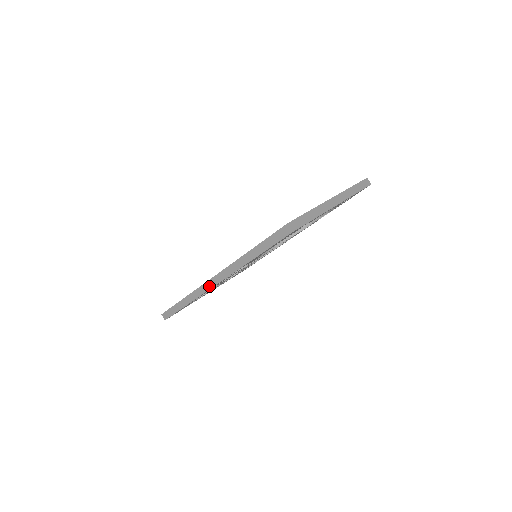
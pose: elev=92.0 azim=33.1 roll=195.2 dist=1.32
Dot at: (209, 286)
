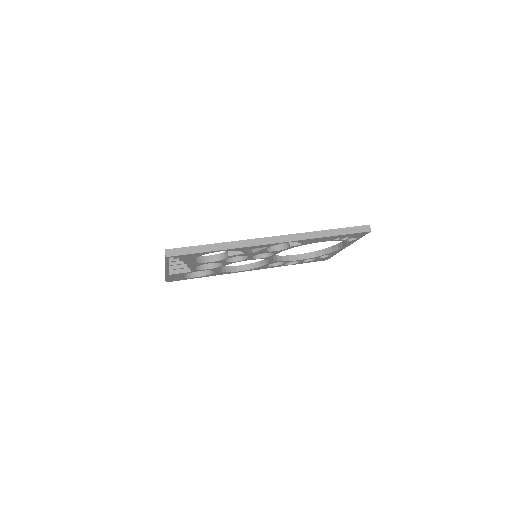
Dot at: (263, 242)
